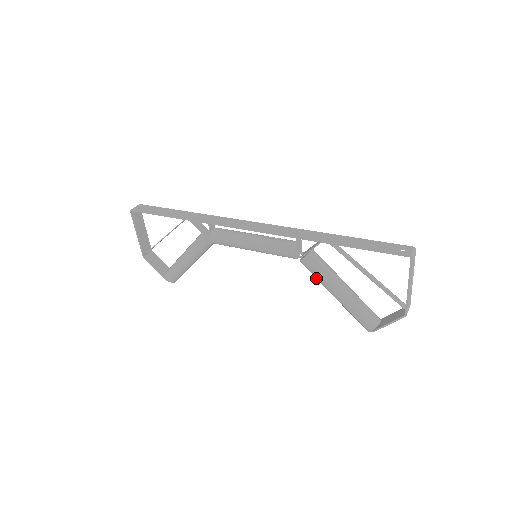
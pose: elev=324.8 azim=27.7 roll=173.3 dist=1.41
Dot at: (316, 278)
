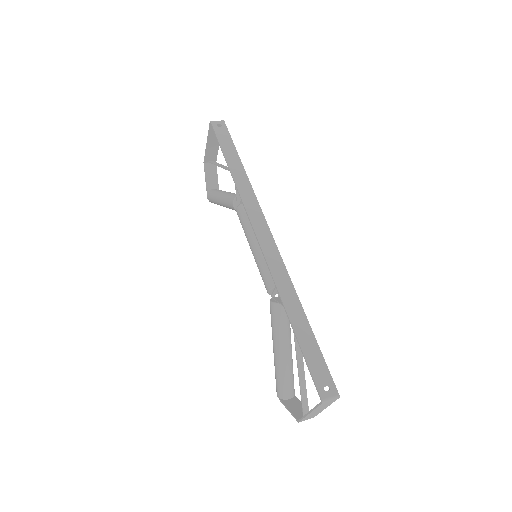
Dot at: occluded
